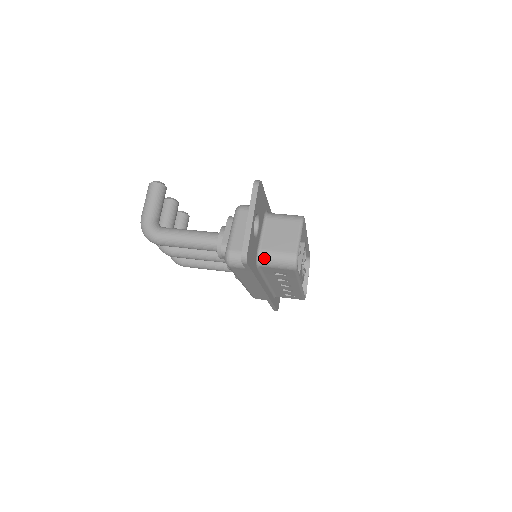
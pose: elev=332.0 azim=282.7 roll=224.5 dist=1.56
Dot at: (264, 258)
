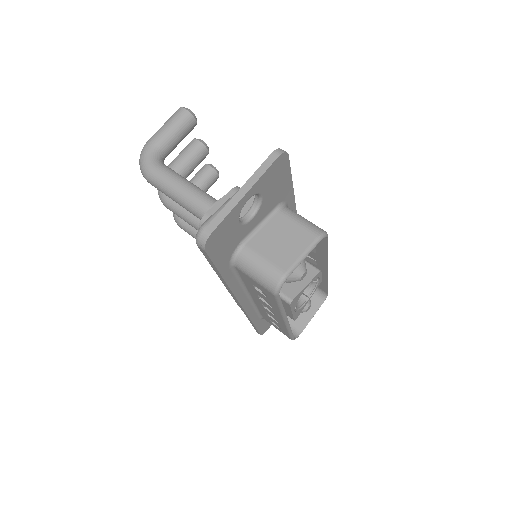
Dot at: (243, 258)
